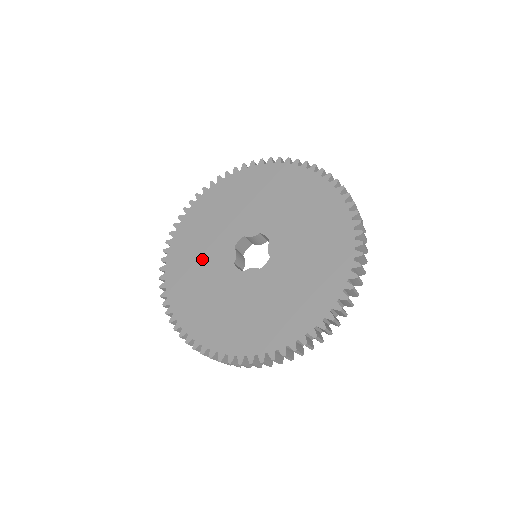
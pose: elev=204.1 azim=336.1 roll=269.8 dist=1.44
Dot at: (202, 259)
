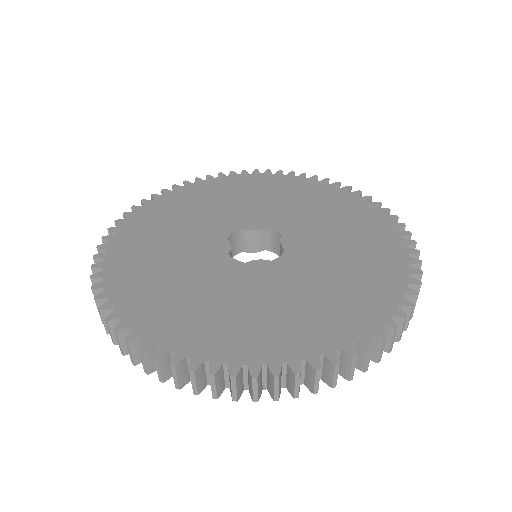
Dot at: (173, 248)
